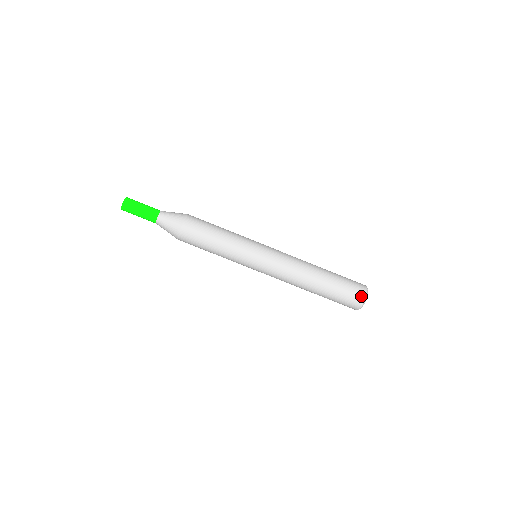
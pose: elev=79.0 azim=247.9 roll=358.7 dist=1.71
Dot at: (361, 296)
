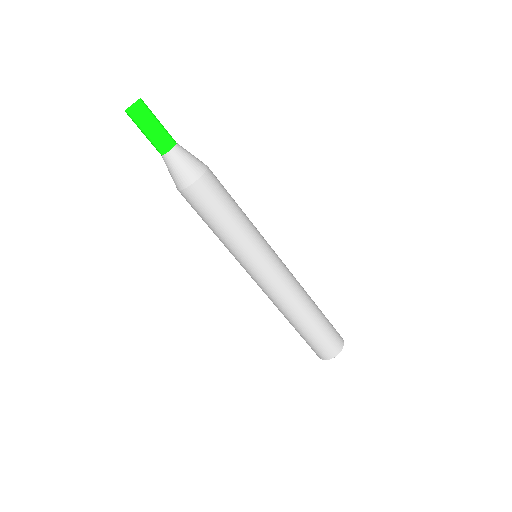
Dot at: (332, 353)
